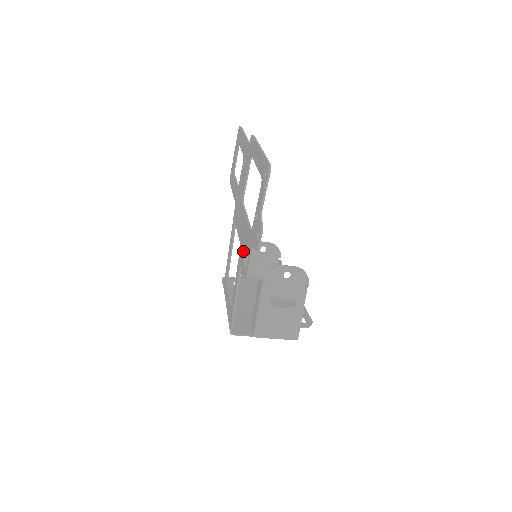
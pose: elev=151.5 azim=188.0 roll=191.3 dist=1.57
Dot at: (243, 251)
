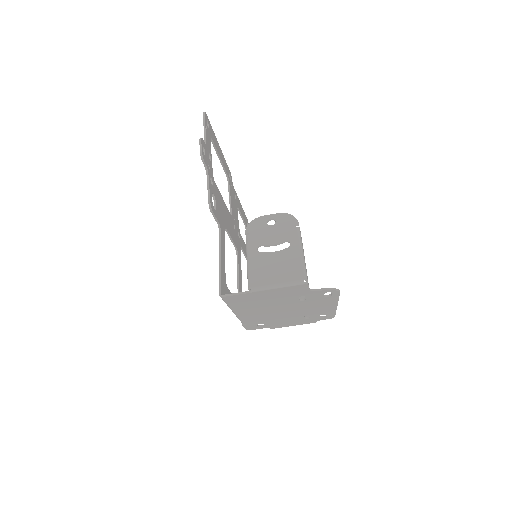
Dot at: occluded
